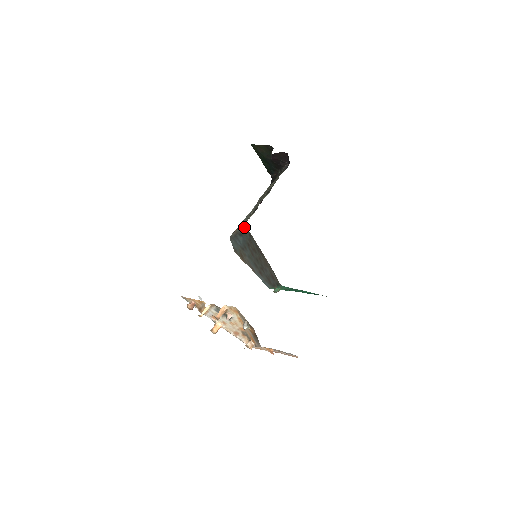
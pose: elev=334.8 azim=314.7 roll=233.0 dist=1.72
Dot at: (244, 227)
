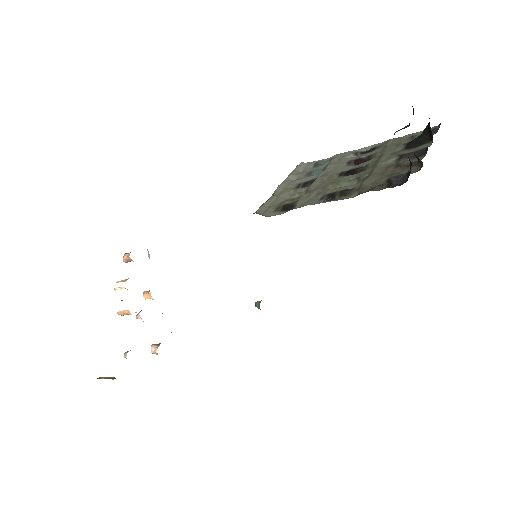
Dot at: occluded
